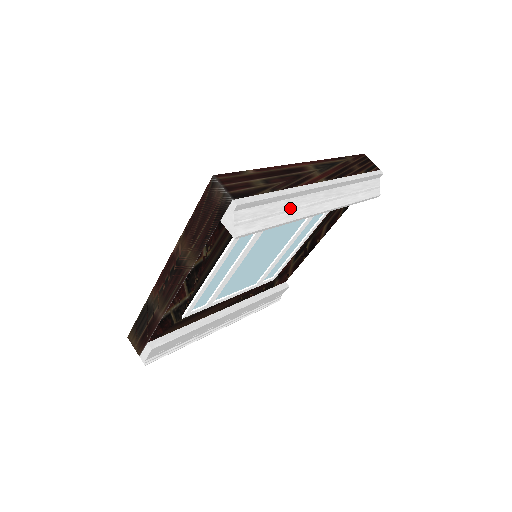
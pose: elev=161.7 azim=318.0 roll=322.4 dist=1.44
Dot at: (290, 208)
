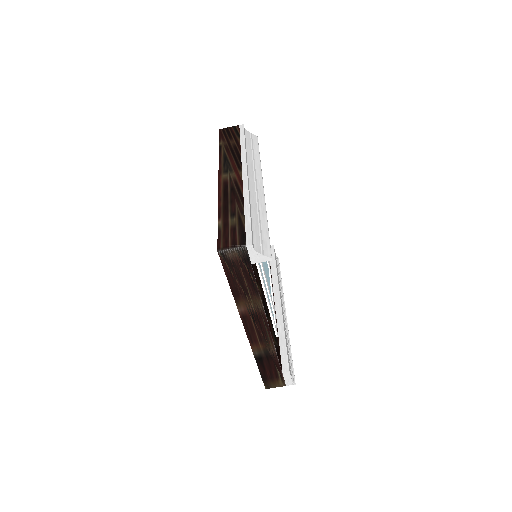
Dot at: (257, 209)
